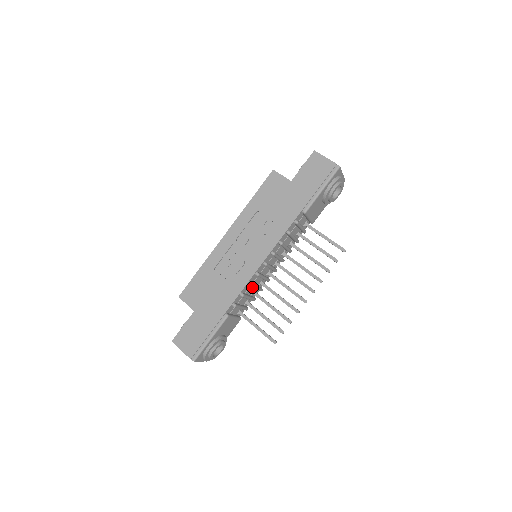
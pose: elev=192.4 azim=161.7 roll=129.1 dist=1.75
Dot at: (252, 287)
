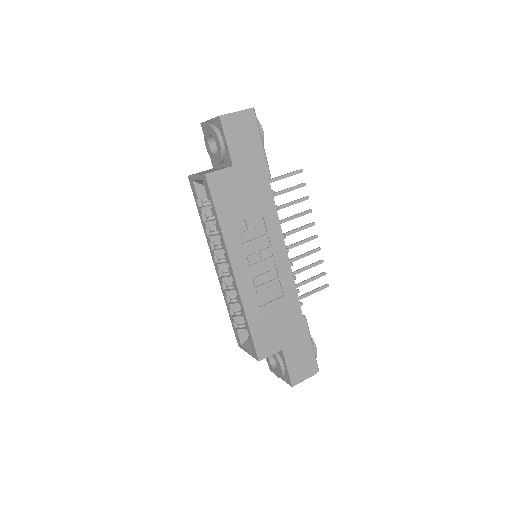
Dot at: occluded
